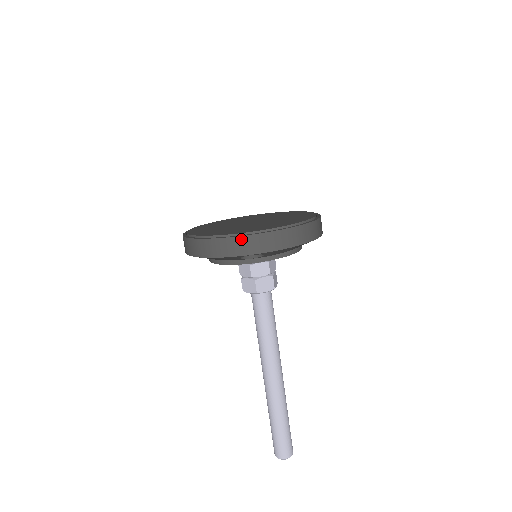
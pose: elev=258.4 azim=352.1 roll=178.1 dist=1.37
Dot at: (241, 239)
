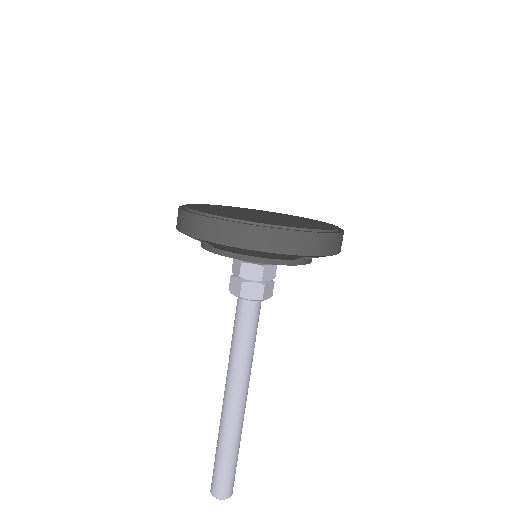
Dot at: (319, 236)
